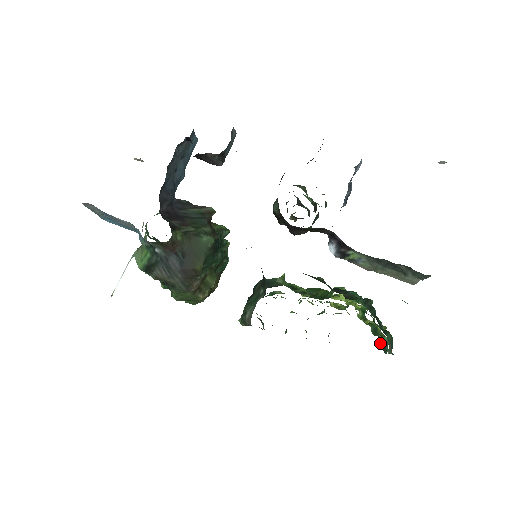
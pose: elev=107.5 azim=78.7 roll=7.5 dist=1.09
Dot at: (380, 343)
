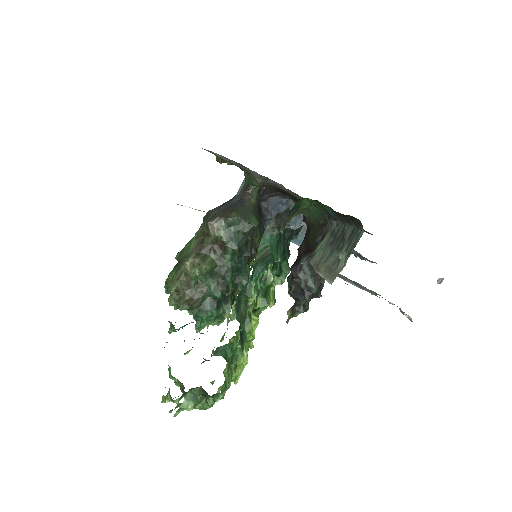
Dot at: (224, 354)
